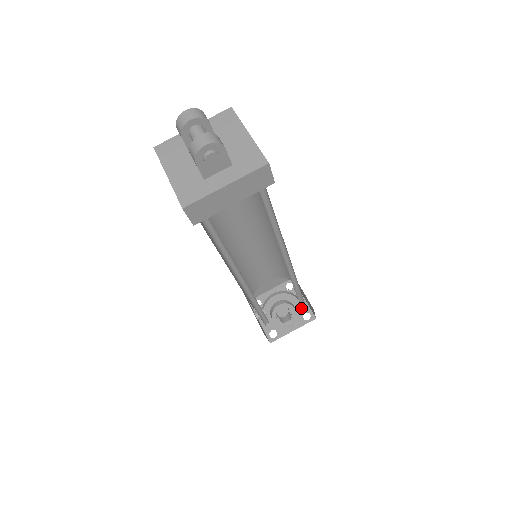
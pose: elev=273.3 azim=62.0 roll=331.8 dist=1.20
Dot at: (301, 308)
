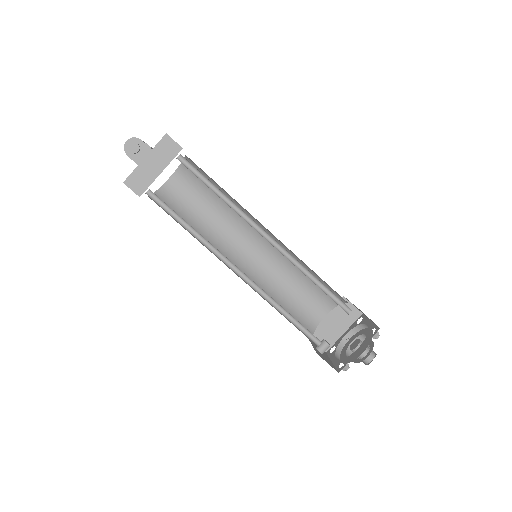
Dot at: (372, 333)
